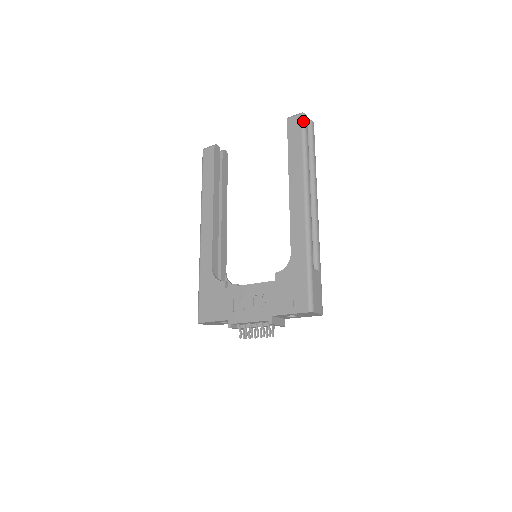
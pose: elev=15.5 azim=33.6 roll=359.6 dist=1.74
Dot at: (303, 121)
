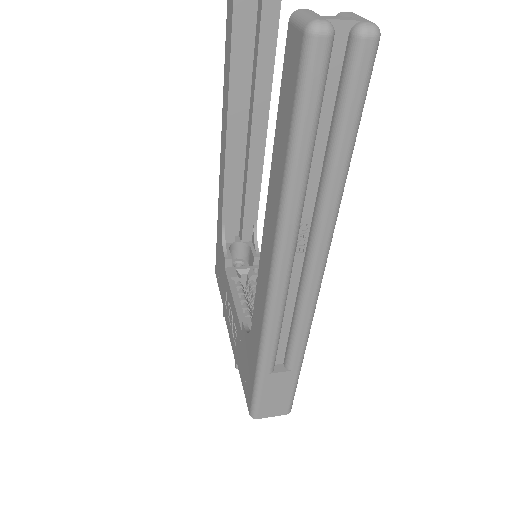
Dot at: (303, 62)
